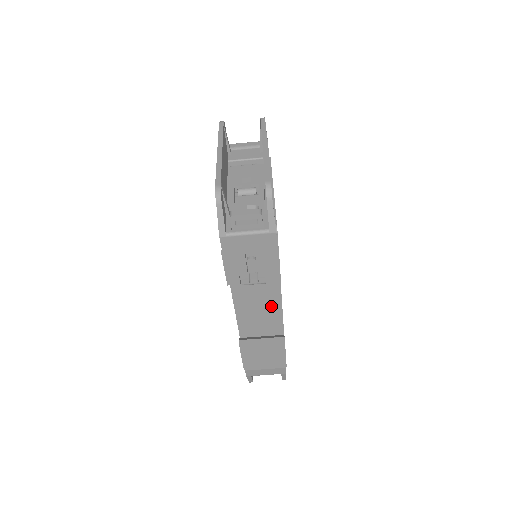
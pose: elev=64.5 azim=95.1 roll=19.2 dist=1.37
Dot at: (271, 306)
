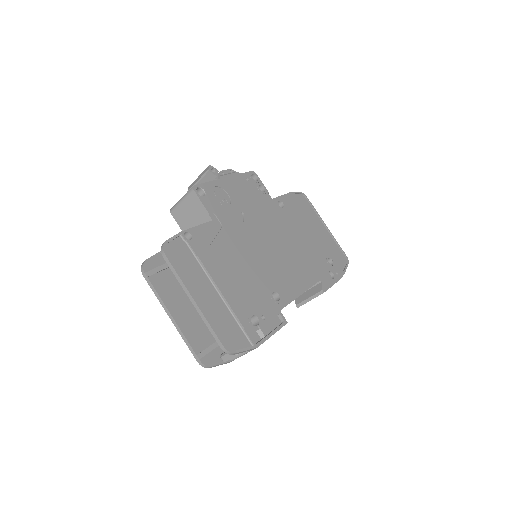
Dot at: occluded
